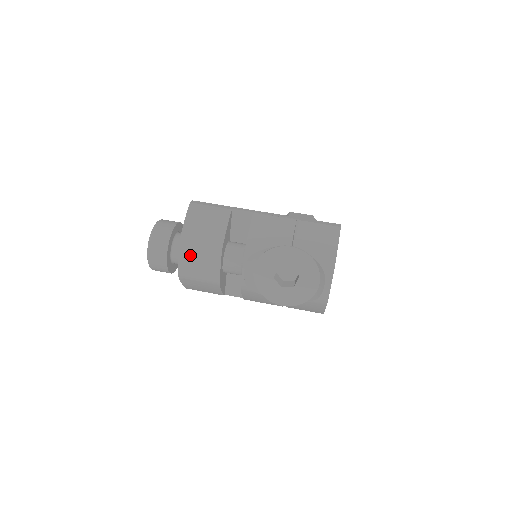
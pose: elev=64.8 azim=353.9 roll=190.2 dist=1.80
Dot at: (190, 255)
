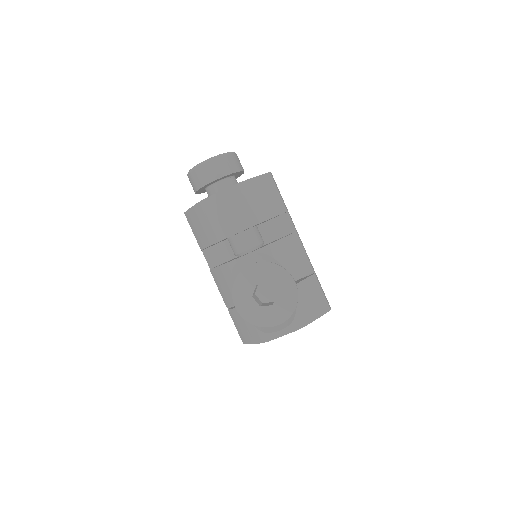
Dot at: (229, 201)
